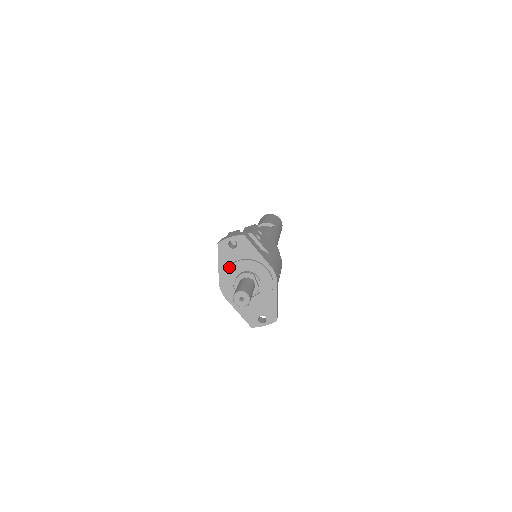
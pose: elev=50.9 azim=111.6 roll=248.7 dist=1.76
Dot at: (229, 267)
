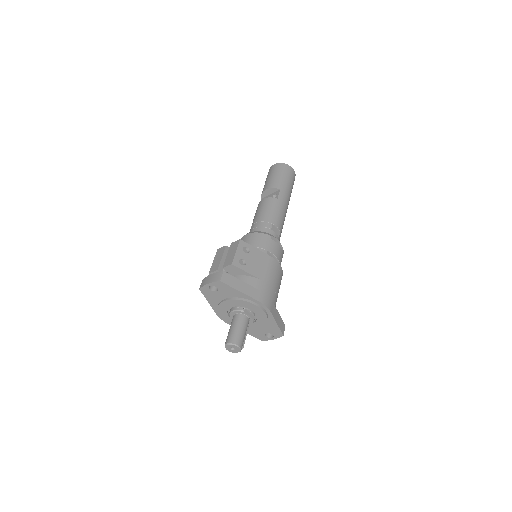
Dot at: (219, 305)
